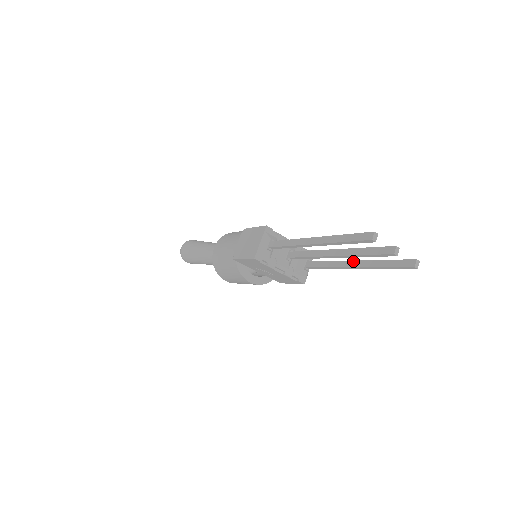
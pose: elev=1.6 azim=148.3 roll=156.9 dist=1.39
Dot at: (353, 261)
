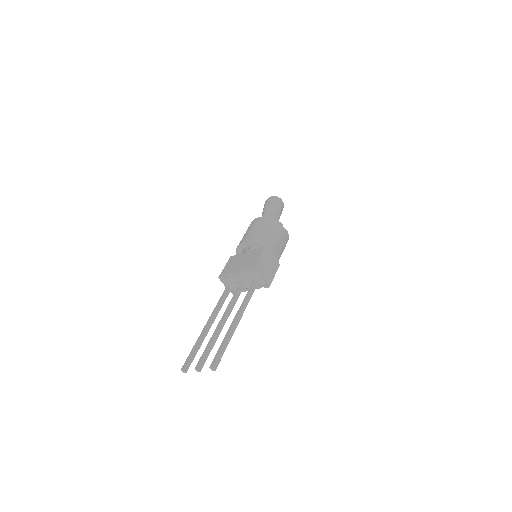
Dot at: (233, 321)
